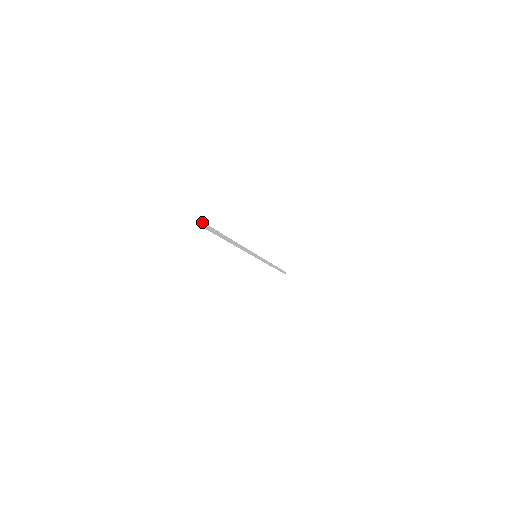
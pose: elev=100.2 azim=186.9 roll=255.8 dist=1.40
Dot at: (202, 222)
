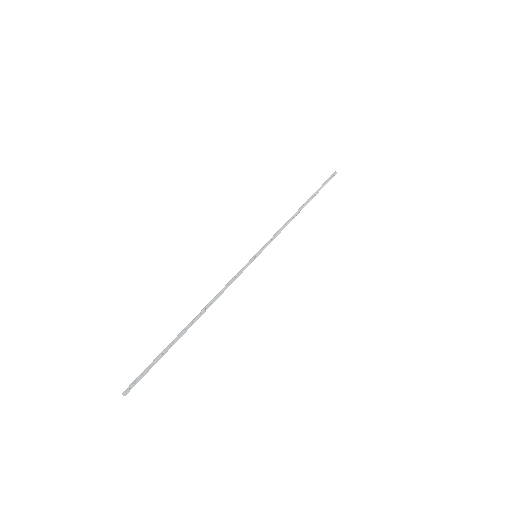
Dot at: (130, 386)
